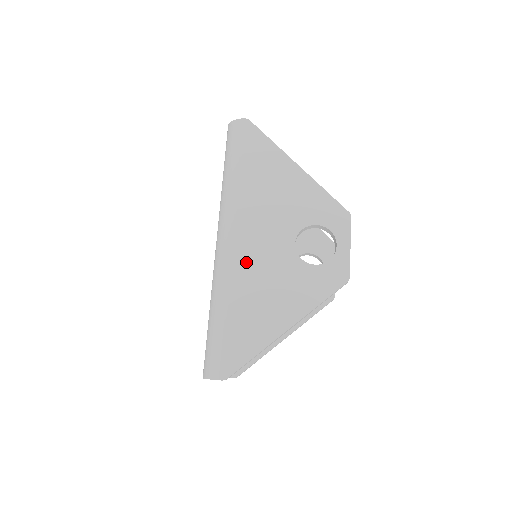
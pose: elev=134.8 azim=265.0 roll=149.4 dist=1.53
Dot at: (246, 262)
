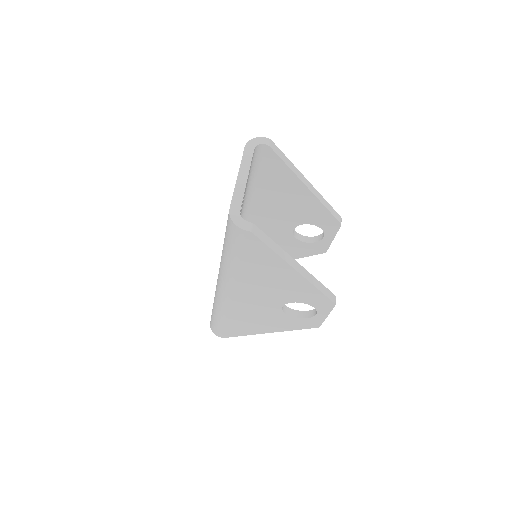
Dot at: (241, 307)
